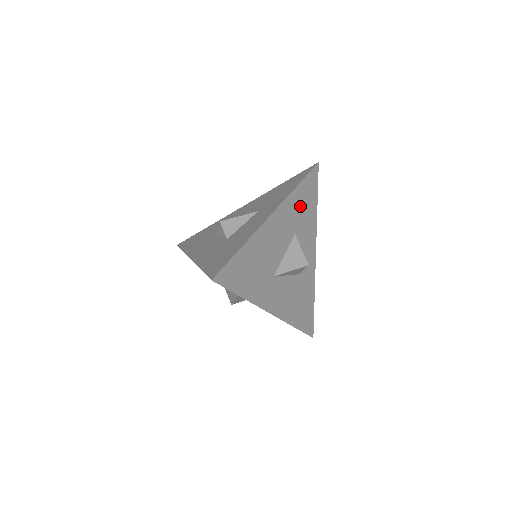
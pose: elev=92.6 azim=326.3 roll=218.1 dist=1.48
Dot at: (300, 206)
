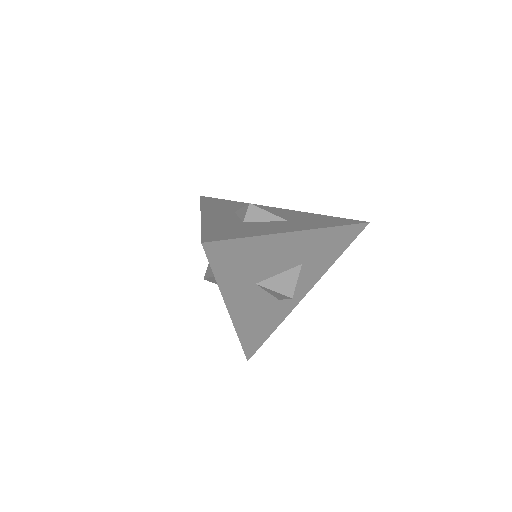
Dot at: (325, 245)
